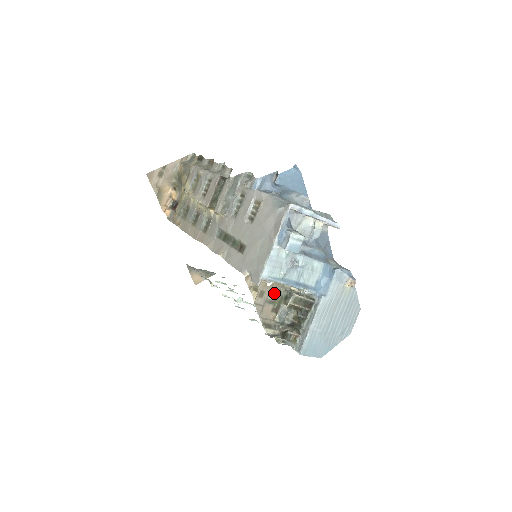
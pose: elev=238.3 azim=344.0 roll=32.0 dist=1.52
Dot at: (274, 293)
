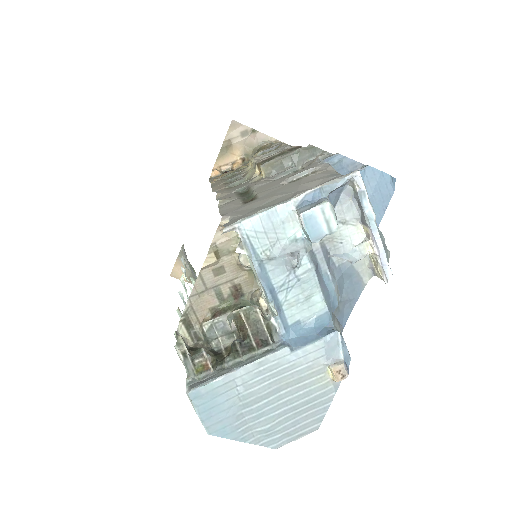
Dot at: (234, 288)
